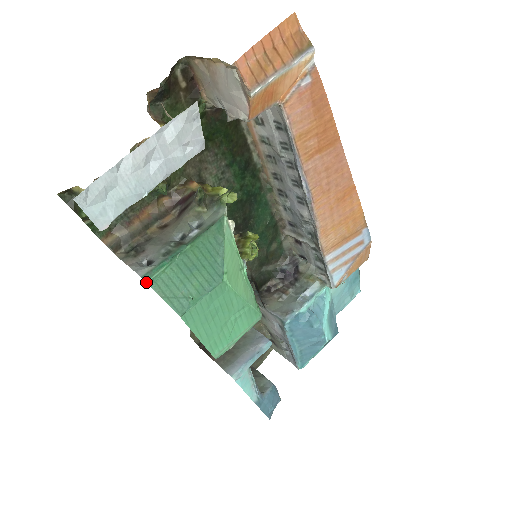
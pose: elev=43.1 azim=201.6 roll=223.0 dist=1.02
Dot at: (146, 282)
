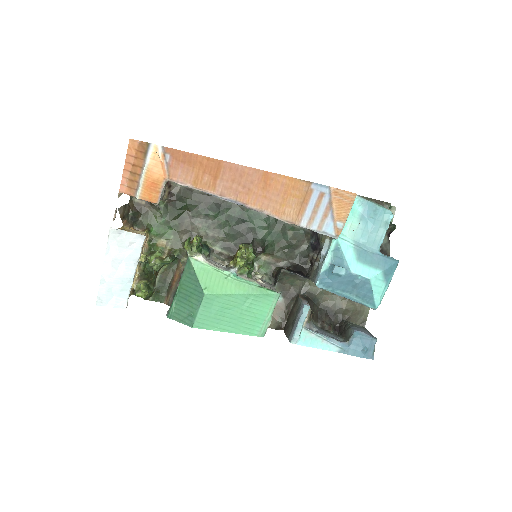
Dot at: occluded
